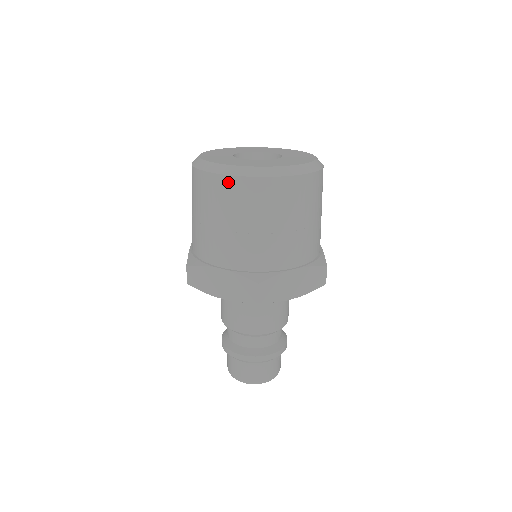
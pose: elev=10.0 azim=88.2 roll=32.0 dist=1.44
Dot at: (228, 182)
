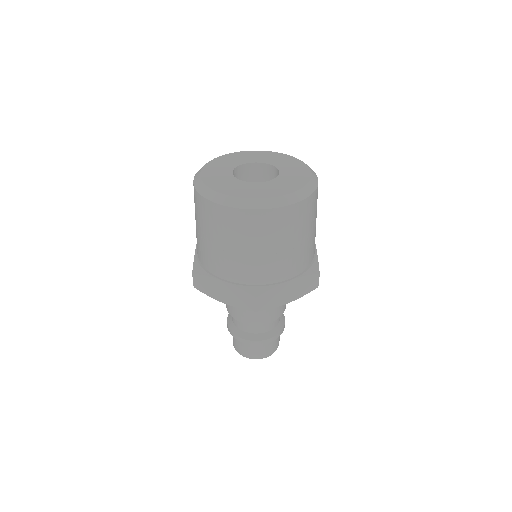
Dot at: (227, 212)
